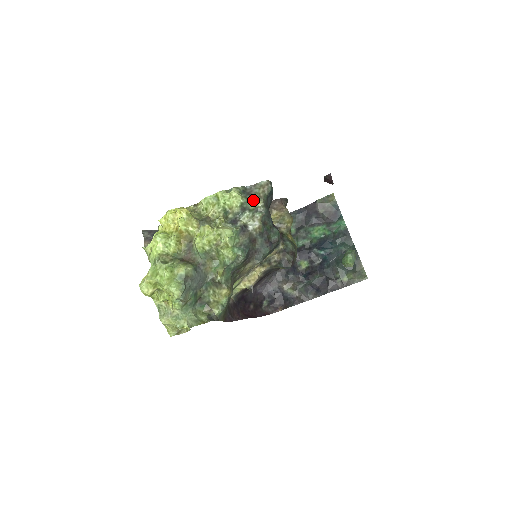
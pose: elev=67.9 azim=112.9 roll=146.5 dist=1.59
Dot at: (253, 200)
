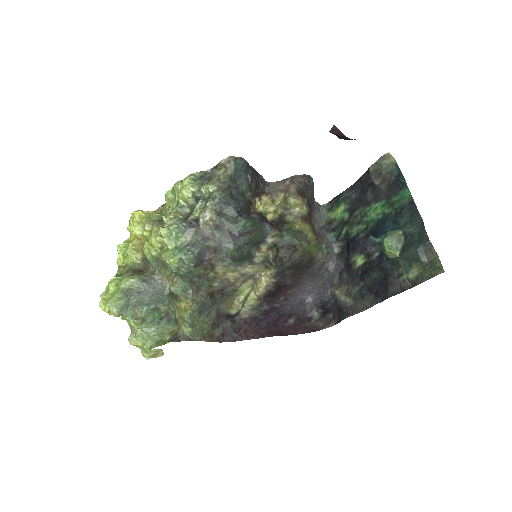
Dot at: (205, 186)
